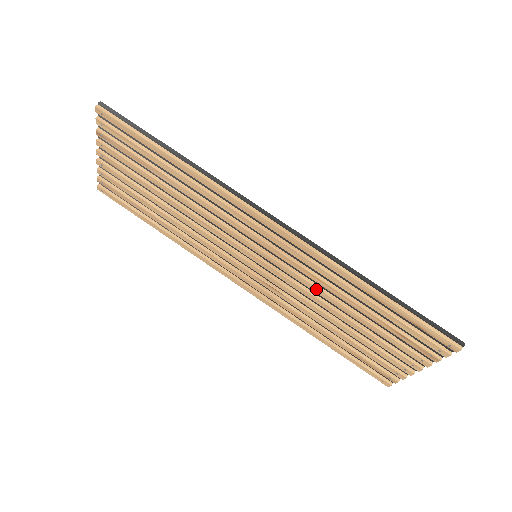
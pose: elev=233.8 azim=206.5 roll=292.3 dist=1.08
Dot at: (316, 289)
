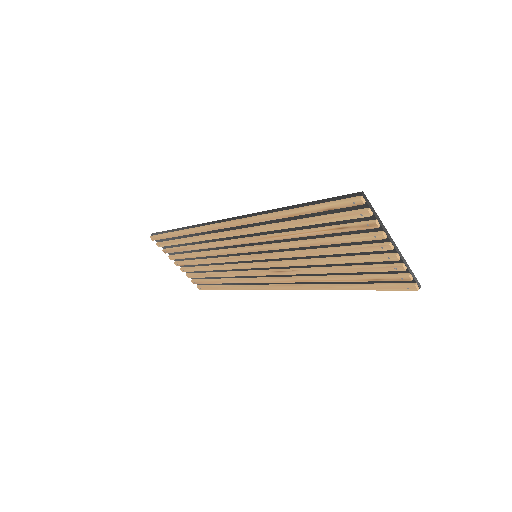
Dot at: (285, 246)
